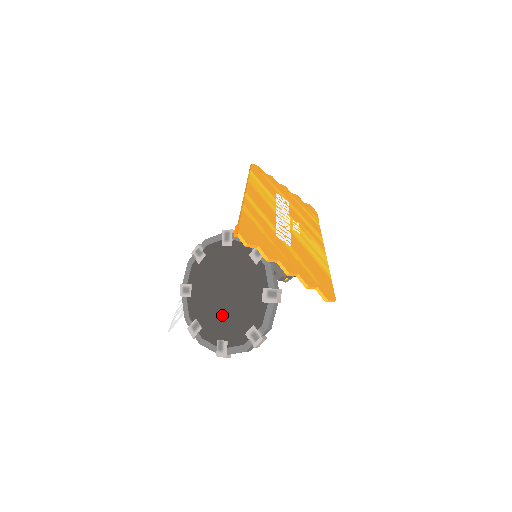
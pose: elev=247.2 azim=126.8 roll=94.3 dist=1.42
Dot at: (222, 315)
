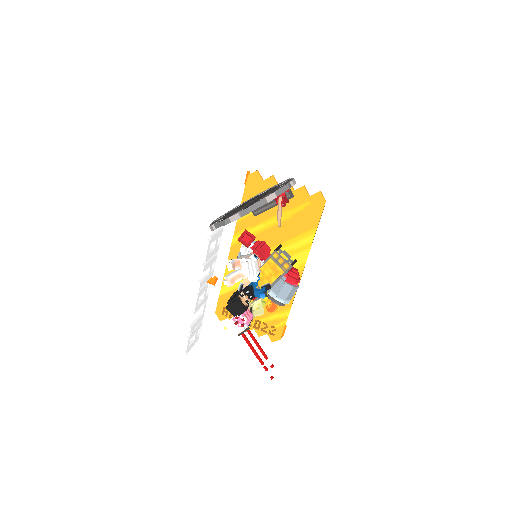
Dot at: (256, 200)
